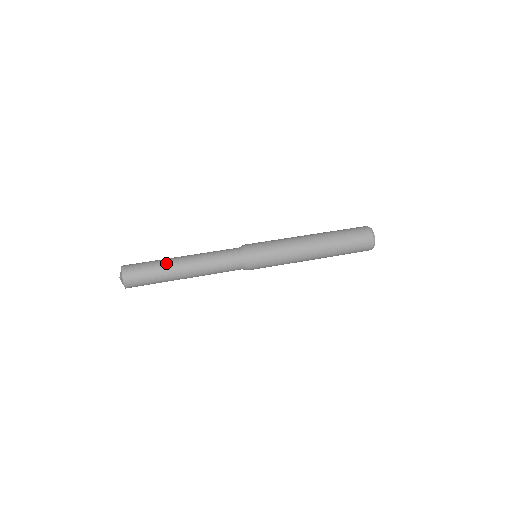
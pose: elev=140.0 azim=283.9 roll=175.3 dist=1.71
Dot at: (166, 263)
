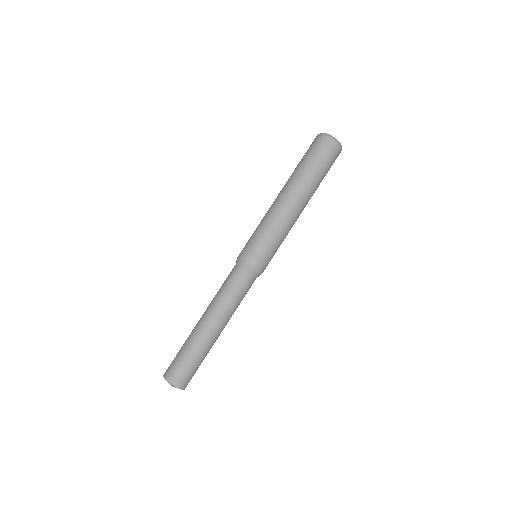
Dot at: (193, 338)
